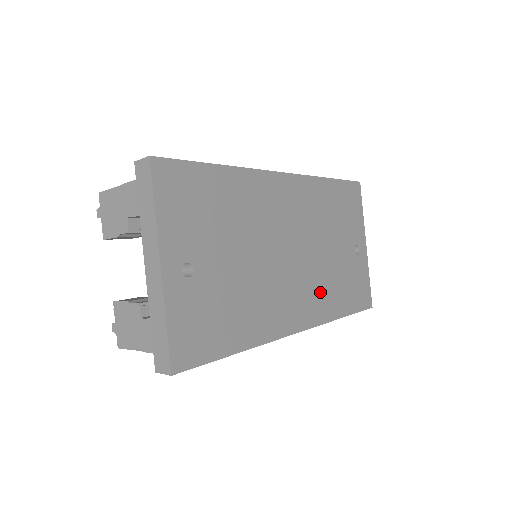
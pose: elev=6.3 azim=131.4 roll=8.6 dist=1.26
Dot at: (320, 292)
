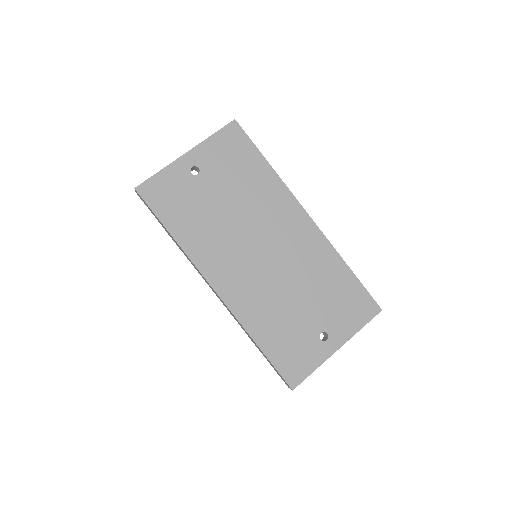
Dot at: (257, 301)
